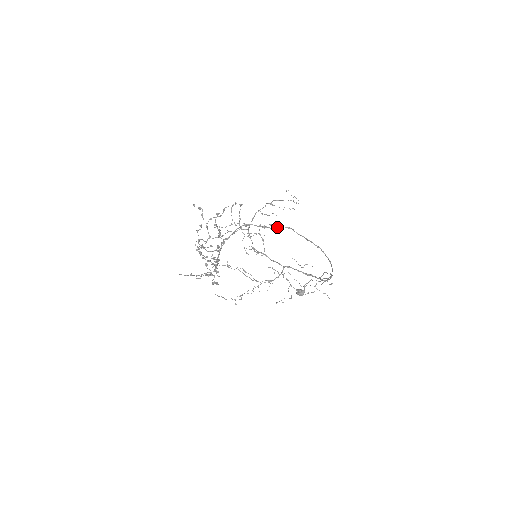
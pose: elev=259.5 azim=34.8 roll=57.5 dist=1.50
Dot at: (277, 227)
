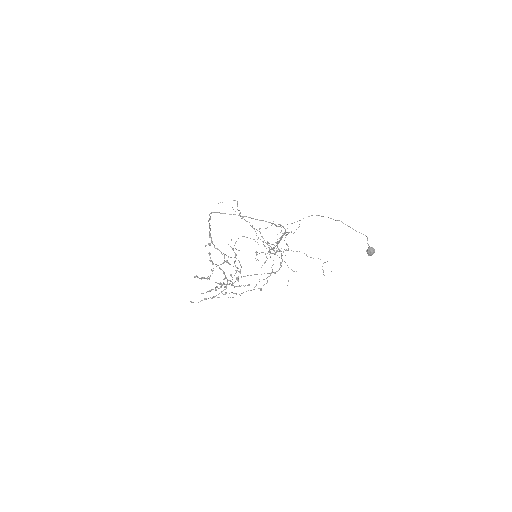
Dot at: (209, 228)
